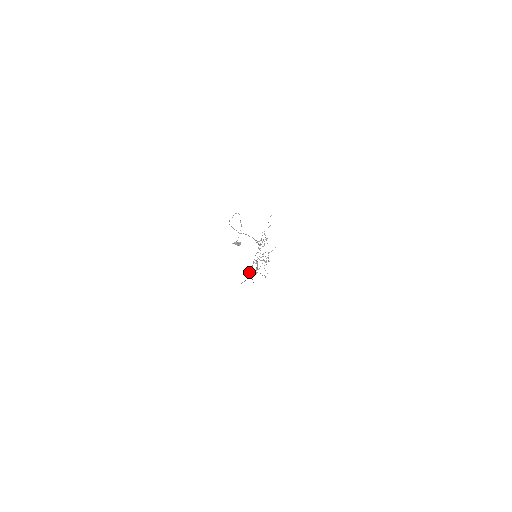
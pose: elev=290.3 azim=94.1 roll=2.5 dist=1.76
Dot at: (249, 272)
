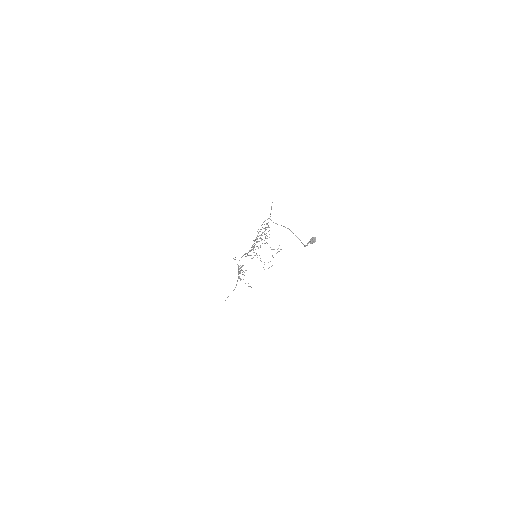
Dot at: occluded
